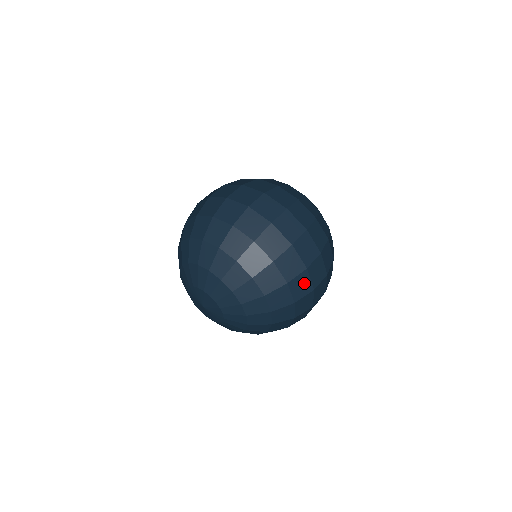
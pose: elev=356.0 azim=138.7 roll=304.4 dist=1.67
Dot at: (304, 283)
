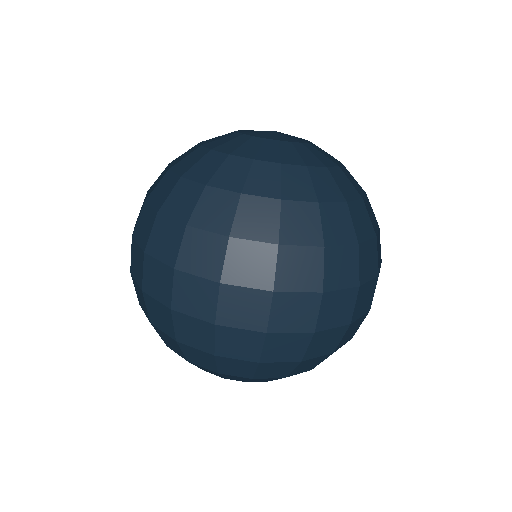
Dot at: (286, 342)
